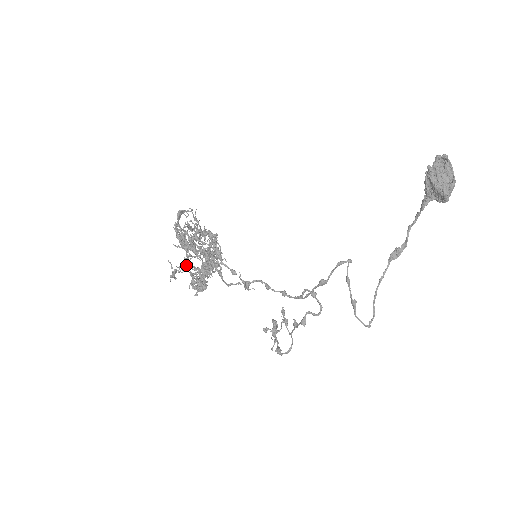
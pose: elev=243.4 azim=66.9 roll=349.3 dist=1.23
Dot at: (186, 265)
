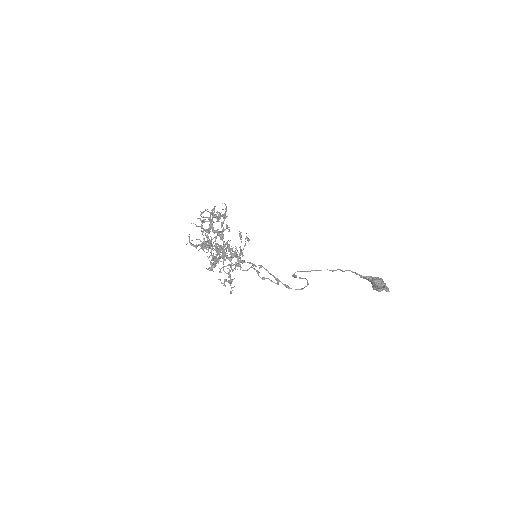
Dot at: (205, 246)
